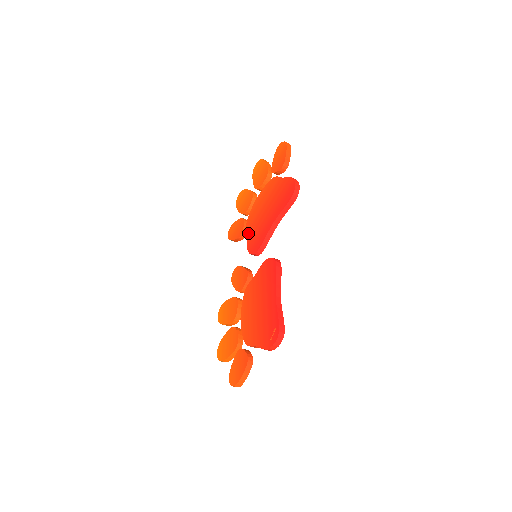
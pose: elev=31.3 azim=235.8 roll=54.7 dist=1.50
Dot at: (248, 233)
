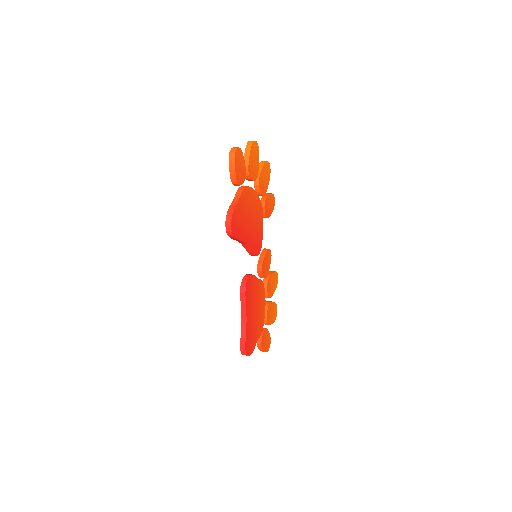
Dot at: occluded
